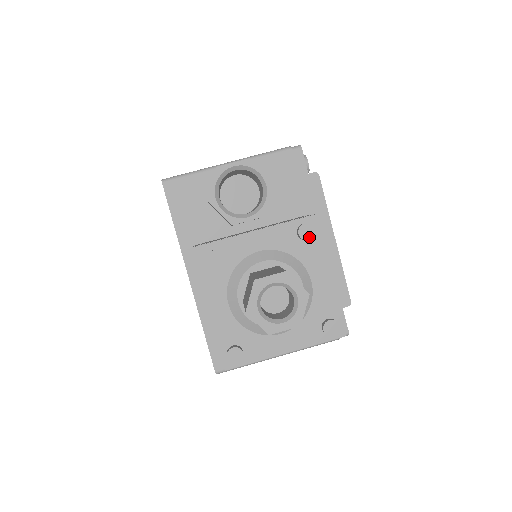
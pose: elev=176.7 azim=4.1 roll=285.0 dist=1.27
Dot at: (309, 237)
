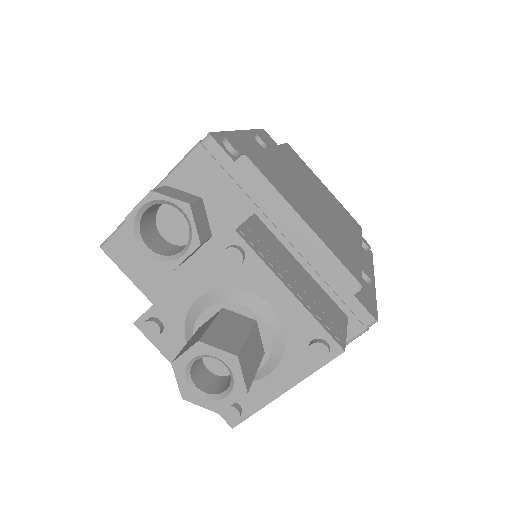
Dot at: (238, 262)
